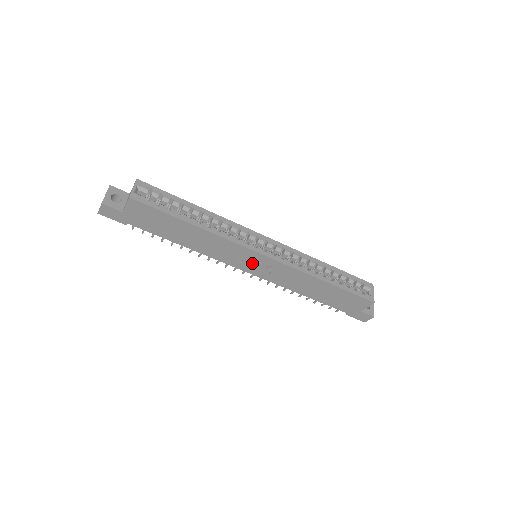
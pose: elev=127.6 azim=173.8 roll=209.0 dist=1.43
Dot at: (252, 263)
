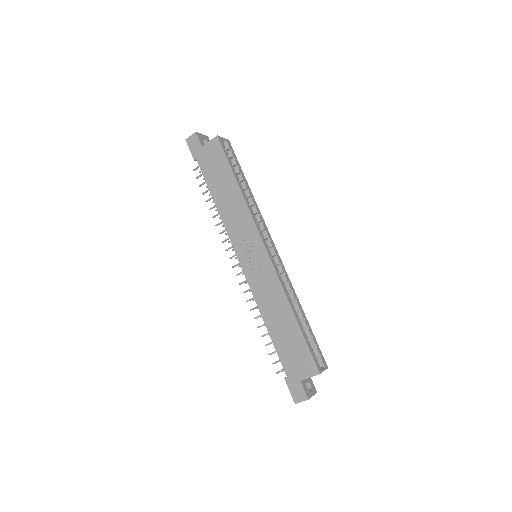
Dot at: (250, 253)
